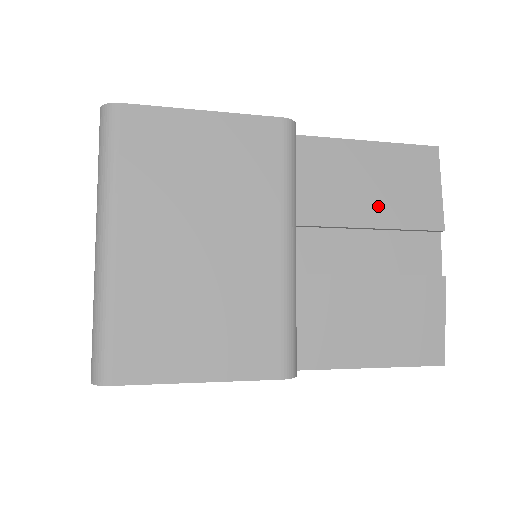
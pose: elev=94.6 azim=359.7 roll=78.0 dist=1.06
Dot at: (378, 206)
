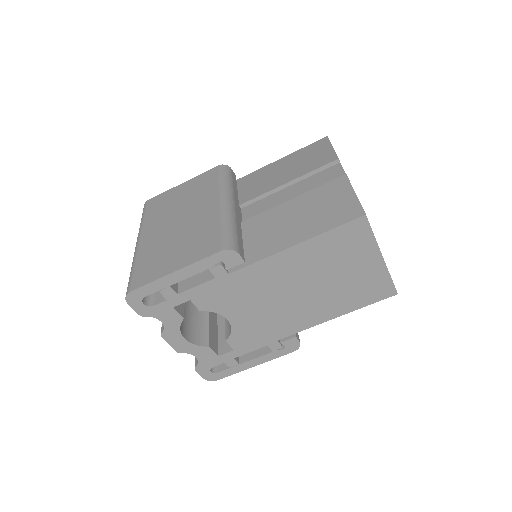
Dot at: (291, 173)
